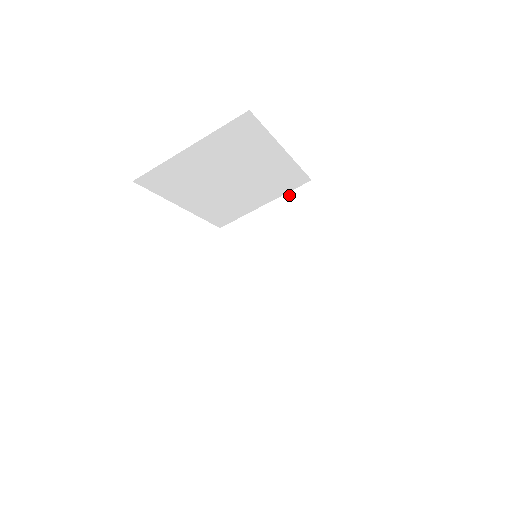
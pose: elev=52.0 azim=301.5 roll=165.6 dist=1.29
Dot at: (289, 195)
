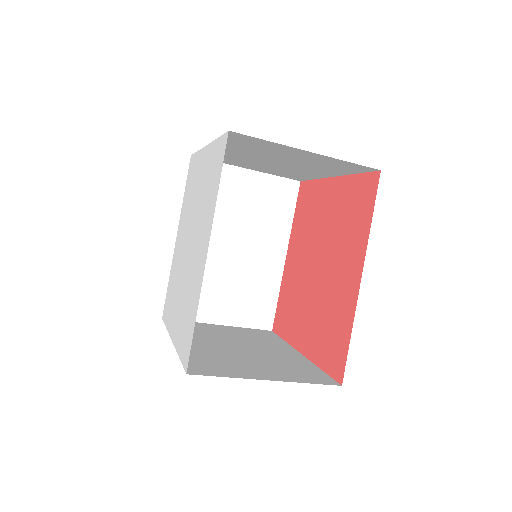
Dot at: (275, 179)
